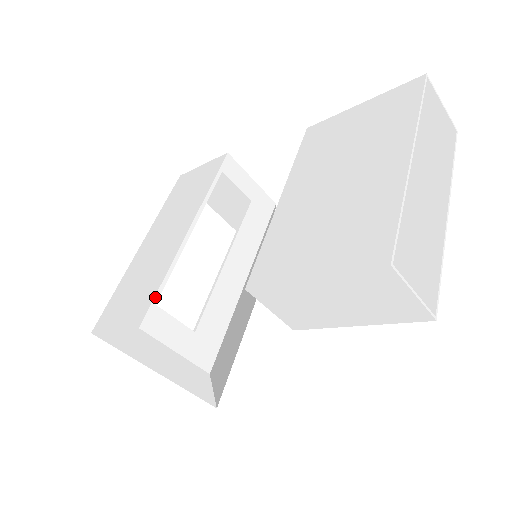
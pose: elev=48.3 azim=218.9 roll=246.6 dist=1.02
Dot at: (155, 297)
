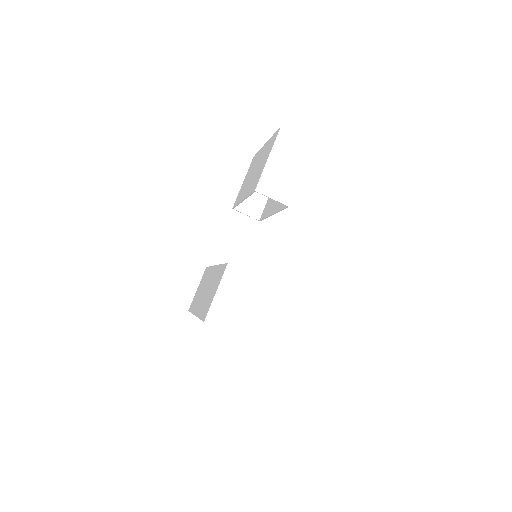
Dot at: (224, 264)
